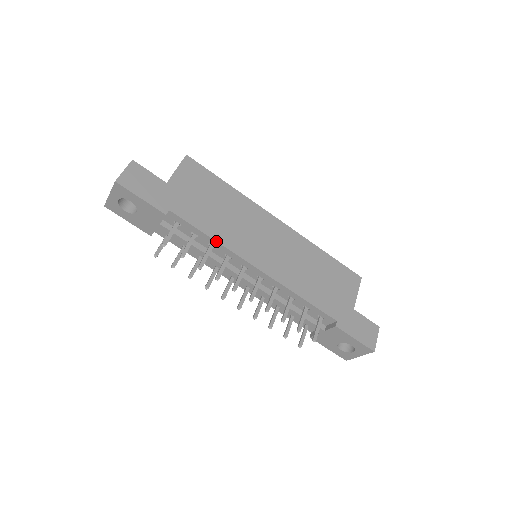
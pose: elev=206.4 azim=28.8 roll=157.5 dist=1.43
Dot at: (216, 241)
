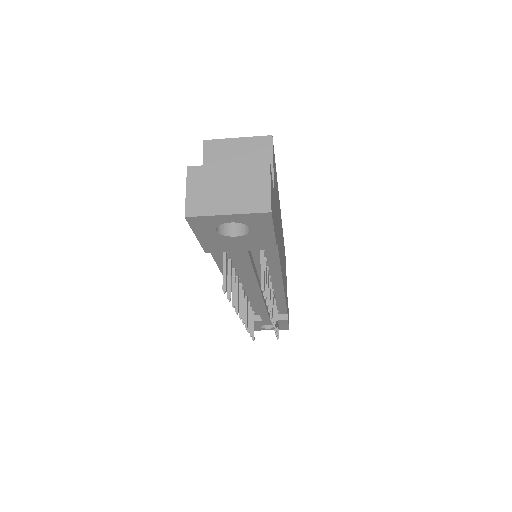
Dot at: occluded
